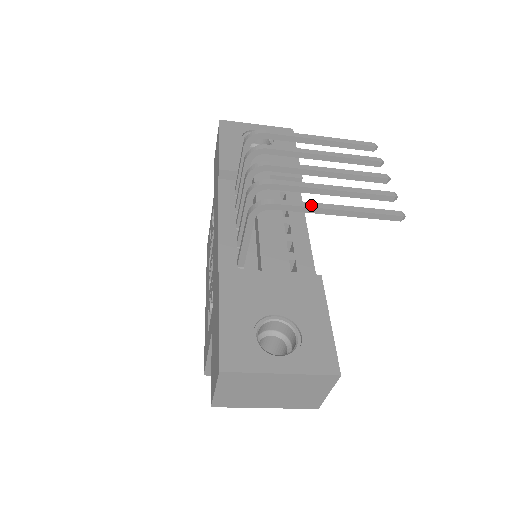
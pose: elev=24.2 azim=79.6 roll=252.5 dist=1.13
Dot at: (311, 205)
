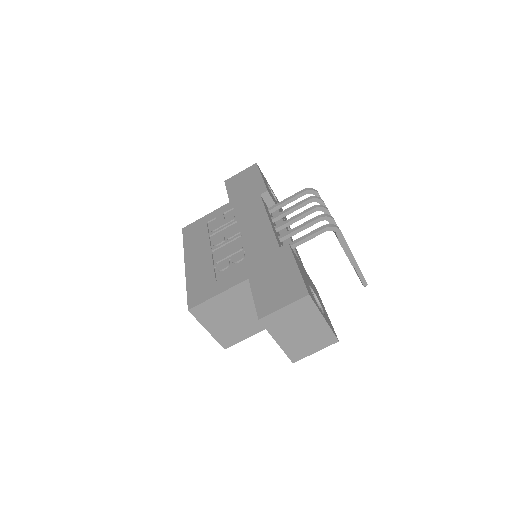
Dot at: occluded
